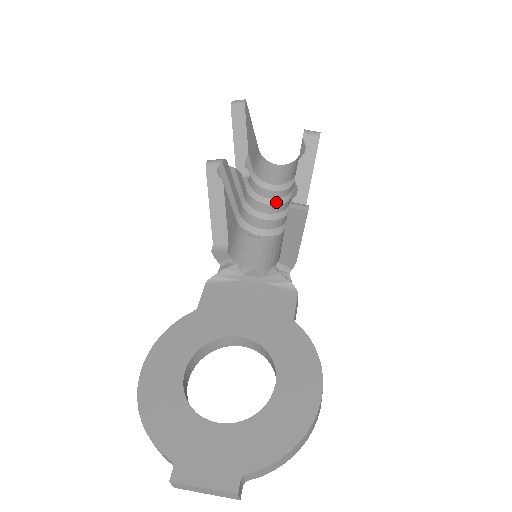
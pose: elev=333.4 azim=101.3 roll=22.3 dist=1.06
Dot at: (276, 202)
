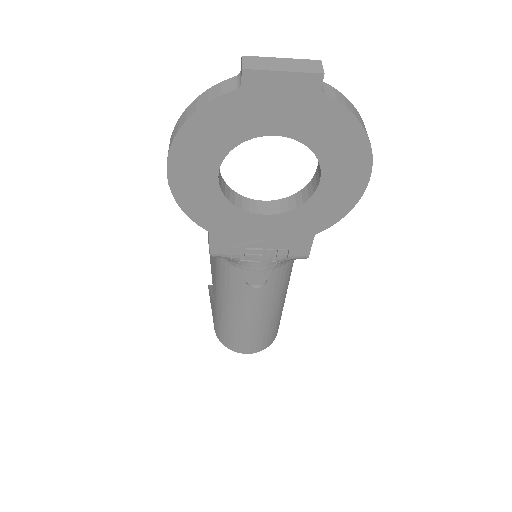
Dot at: occluded
